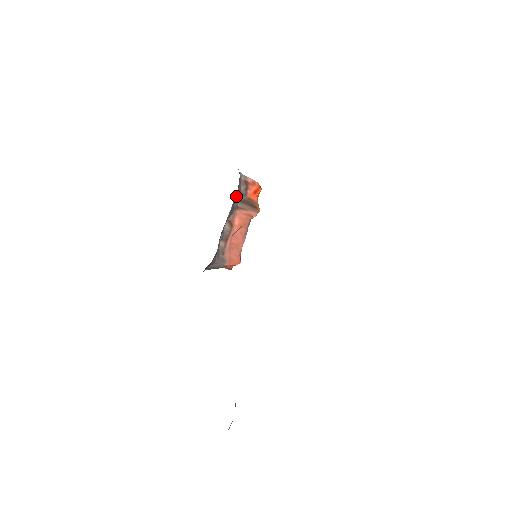
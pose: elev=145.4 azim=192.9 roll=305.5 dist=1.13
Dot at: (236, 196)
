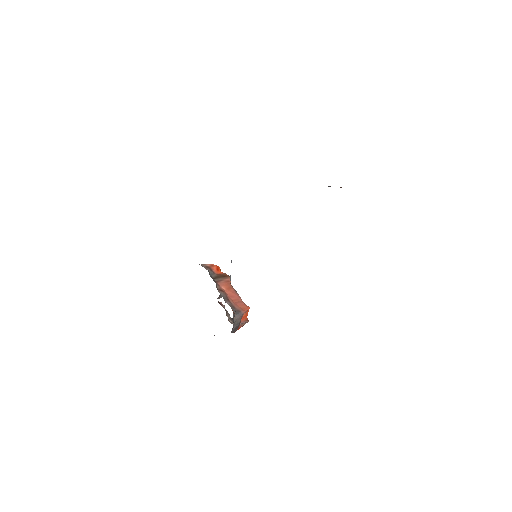
Dot at: occluded
